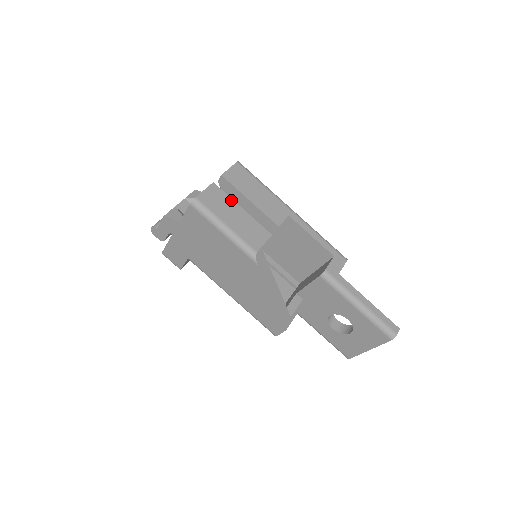
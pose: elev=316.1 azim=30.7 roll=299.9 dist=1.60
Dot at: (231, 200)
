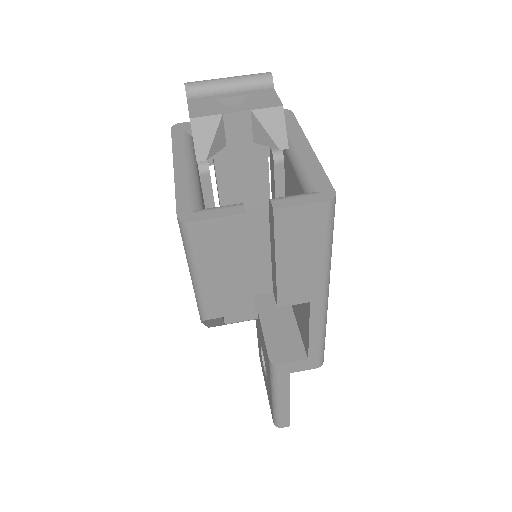
Dot at: (246, 250)
